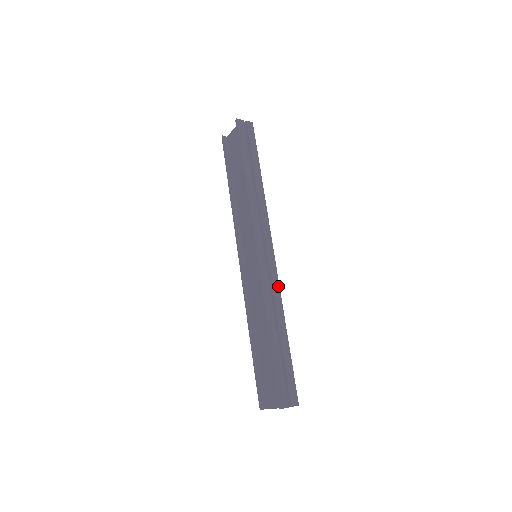
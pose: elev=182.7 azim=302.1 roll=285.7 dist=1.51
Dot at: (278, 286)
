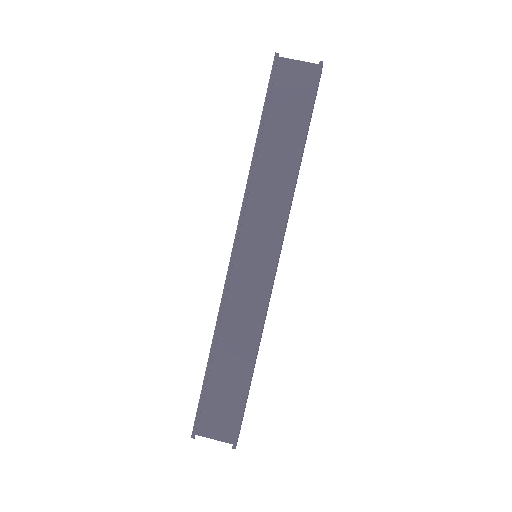
Dot at: occluded
